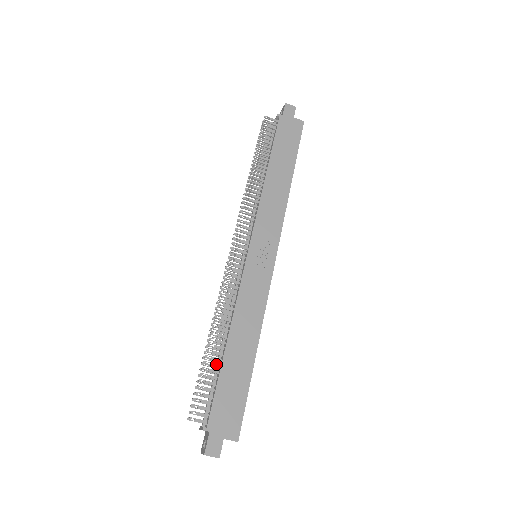
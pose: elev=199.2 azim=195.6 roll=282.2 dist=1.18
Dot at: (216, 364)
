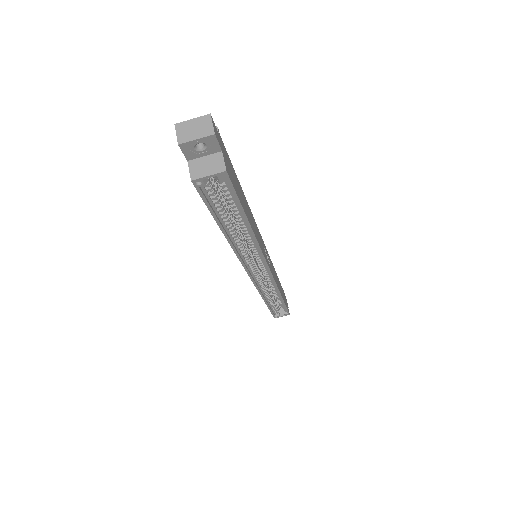
Dot at: occluded
